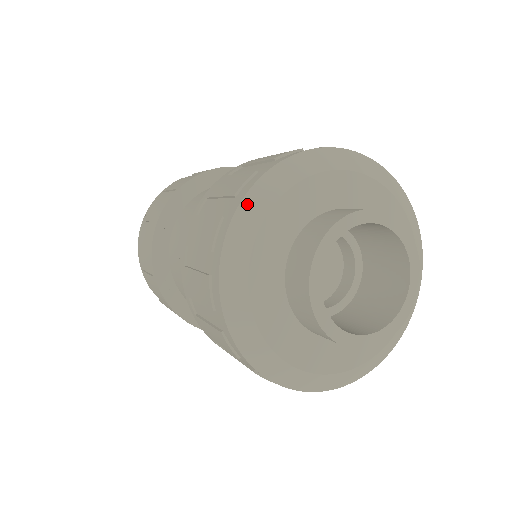
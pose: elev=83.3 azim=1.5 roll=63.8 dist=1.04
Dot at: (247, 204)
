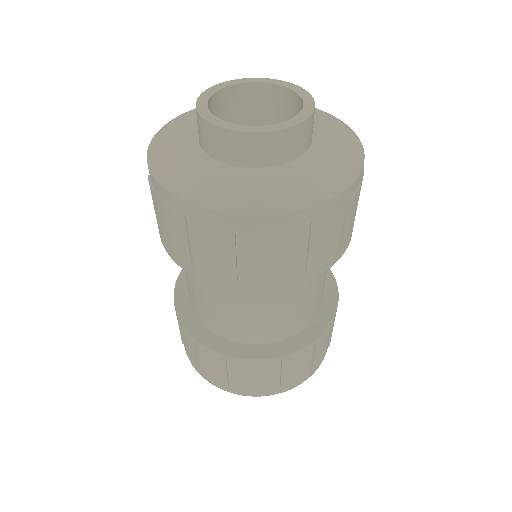
Dot at: (151, 150)
